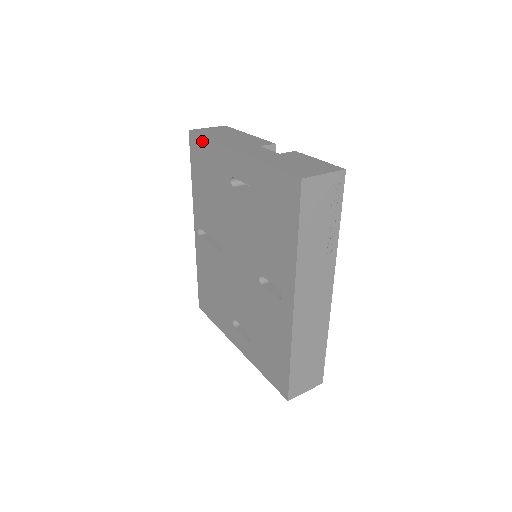
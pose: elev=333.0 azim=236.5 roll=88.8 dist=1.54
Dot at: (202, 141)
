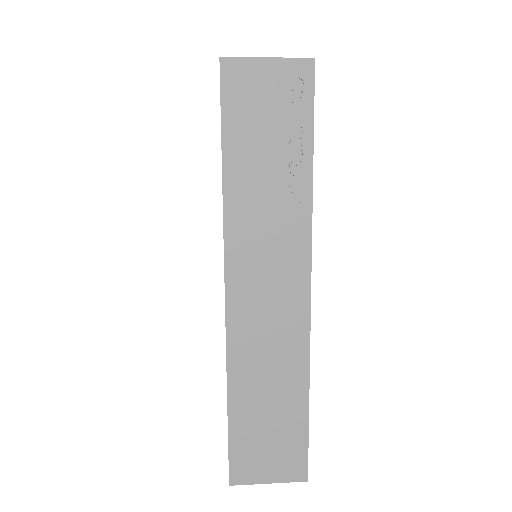
Dot at: occluded
